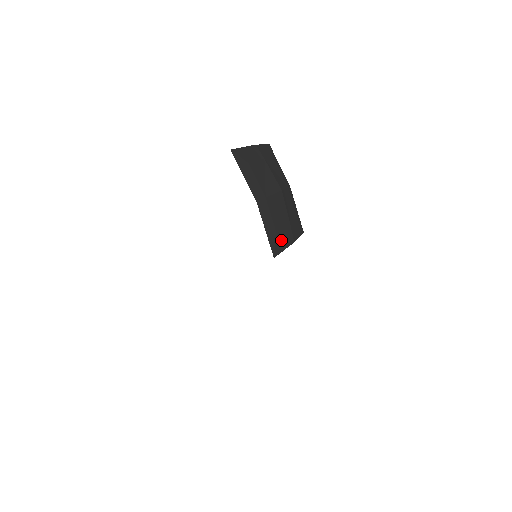
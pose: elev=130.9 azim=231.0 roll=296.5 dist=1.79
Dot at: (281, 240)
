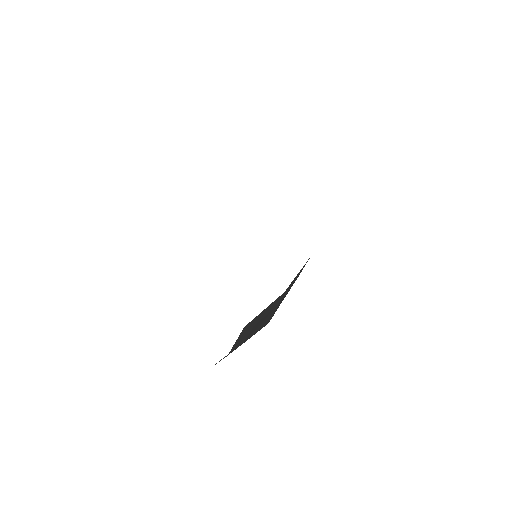
Dot at: occluded
